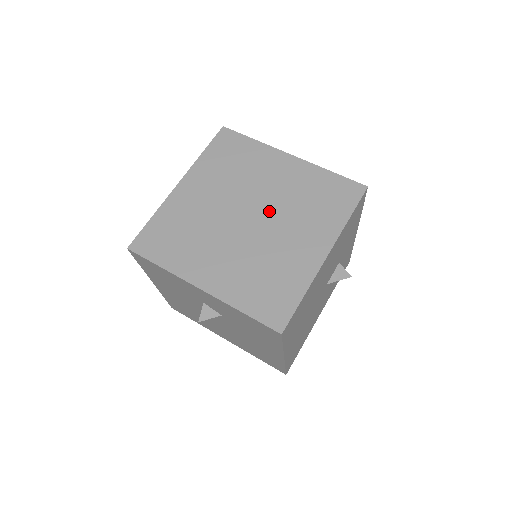
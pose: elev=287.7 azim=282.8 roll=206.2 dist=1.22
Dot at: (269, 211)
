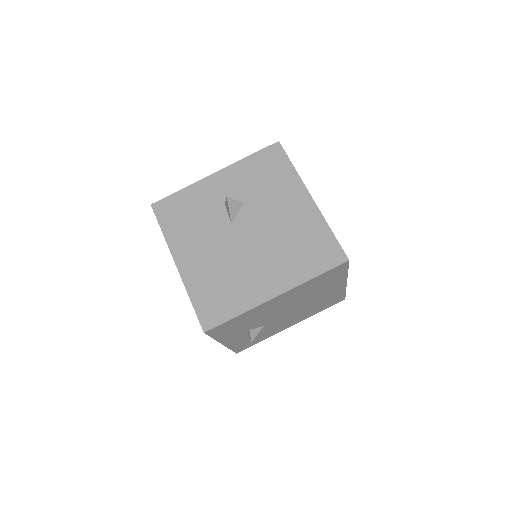
Dot at: occluded
